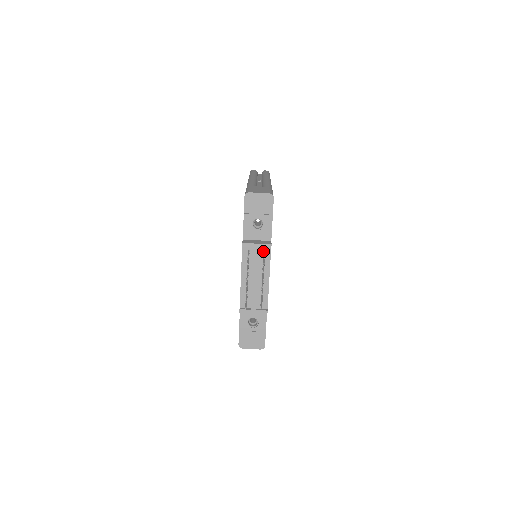
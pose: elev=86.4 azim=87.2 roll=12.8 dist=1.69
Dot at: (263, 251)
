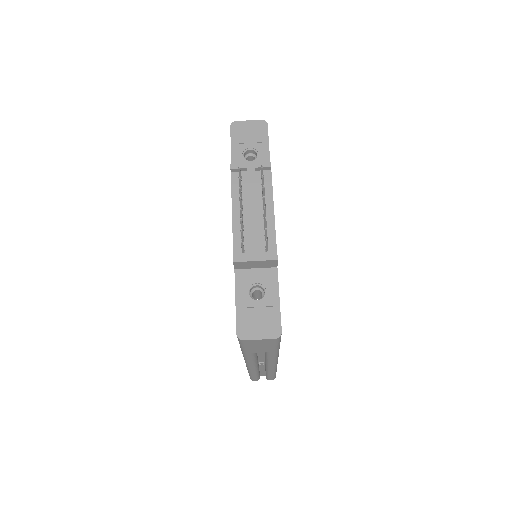
Dot at: (261, 179)
